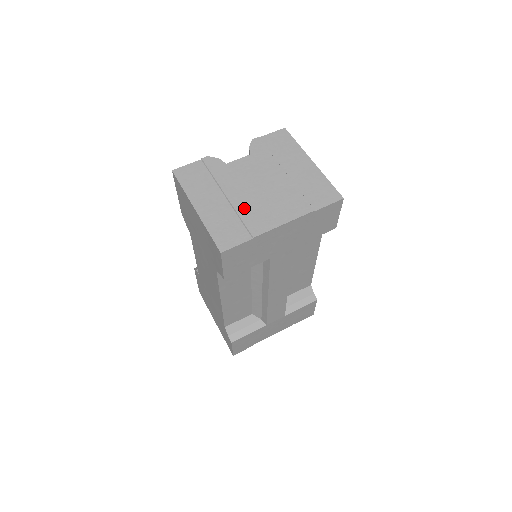
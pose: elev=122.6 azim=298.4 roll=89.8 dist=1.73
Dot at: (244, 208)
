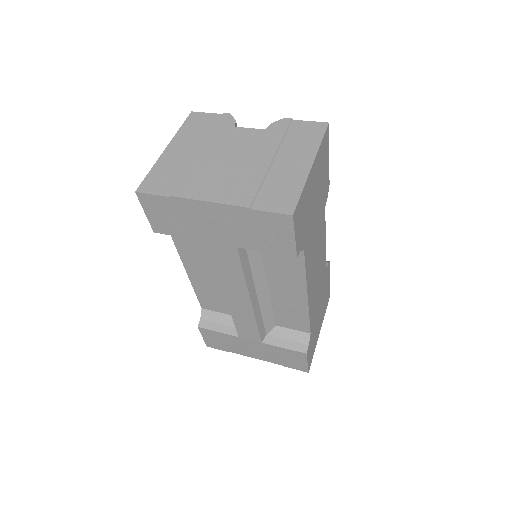
Dot at: (197, 169)
